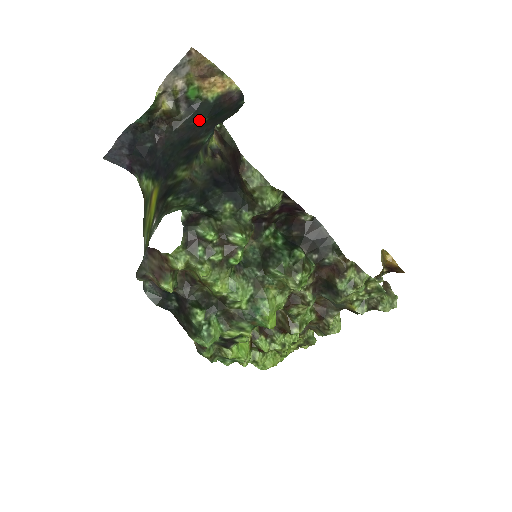
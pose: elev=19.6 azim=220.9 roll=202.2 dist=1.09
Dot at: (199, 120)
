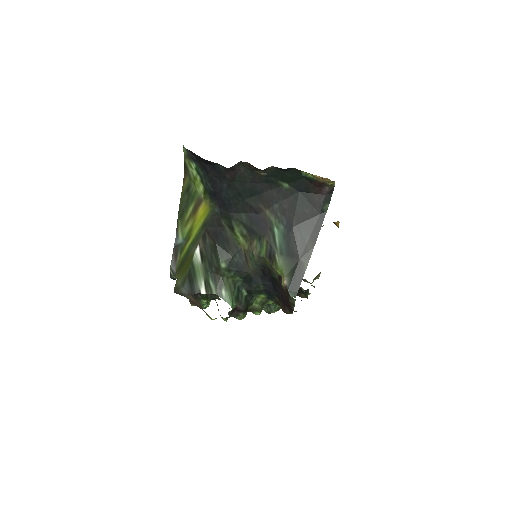
Dot at: (280, 181)
